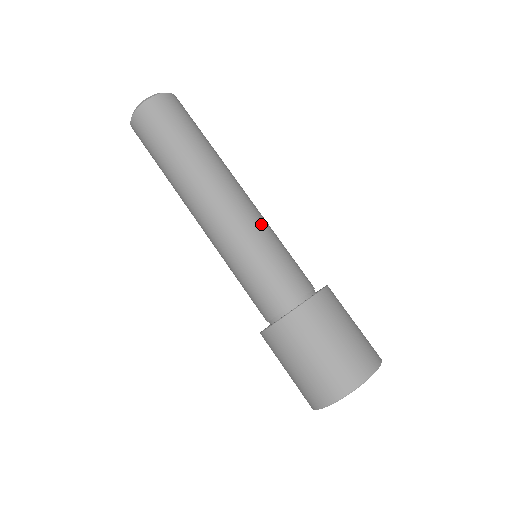
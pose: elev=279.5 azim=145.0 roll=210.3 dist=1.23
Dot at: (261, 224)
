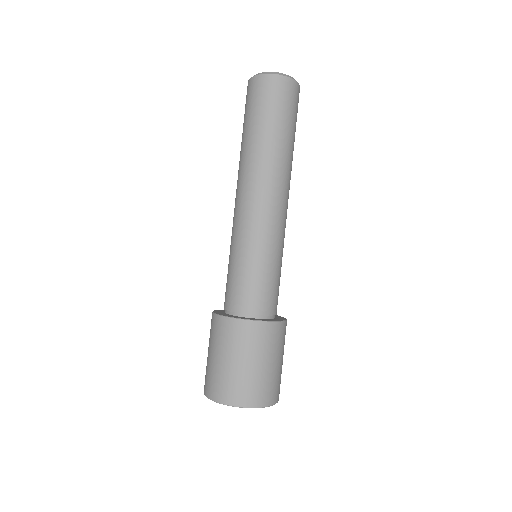
Dot at: (282, 239)
